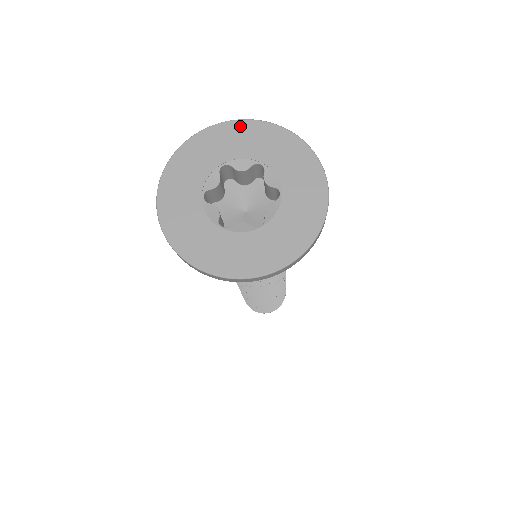
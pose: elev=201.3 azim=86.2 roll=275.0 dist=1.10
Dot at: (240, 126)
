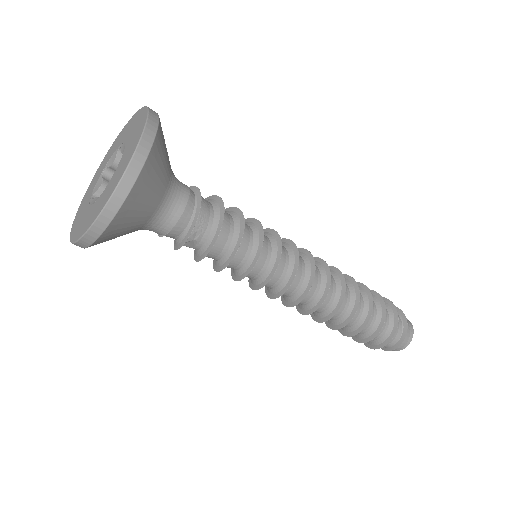
Dot at: (114, 143)
